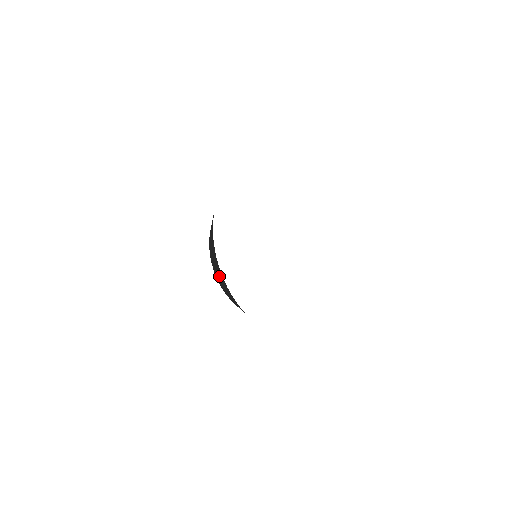
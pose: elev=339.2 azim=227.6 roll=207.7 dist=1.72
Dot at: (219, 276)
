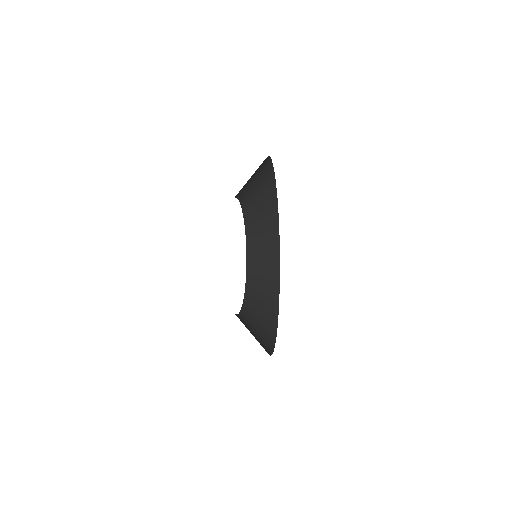
Dot at: (258, 330)
